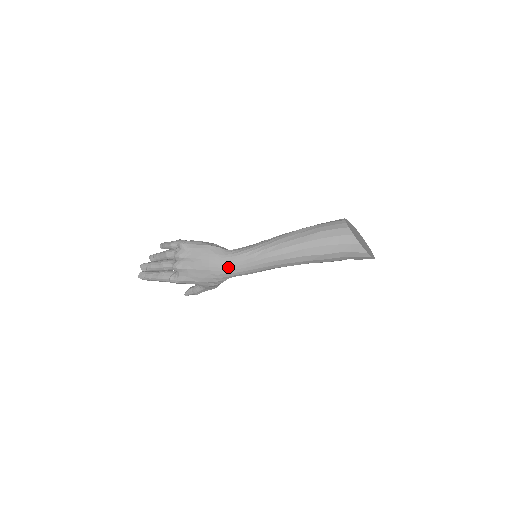
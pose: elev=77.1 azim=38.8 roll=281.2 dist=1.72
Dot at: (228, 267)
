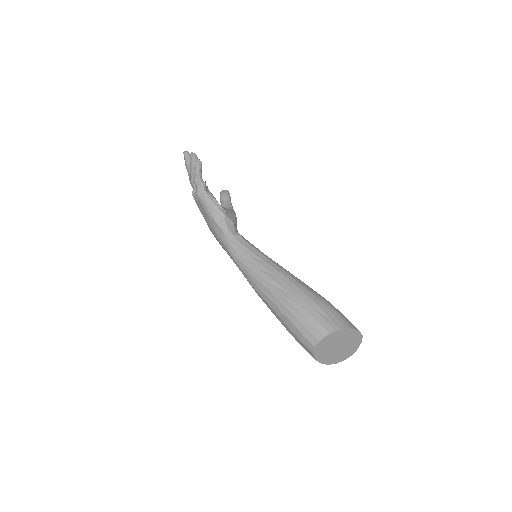
Dot at: (222, 247)
